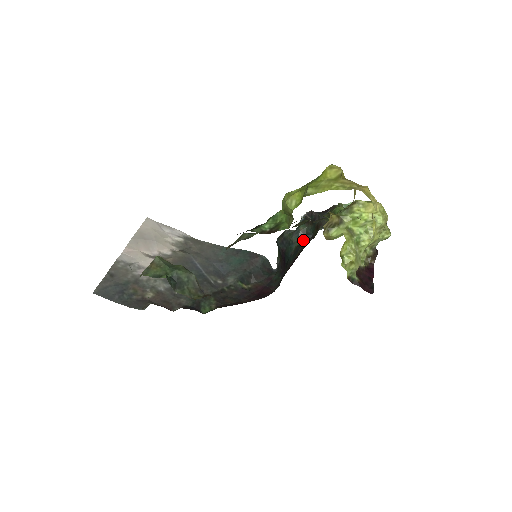
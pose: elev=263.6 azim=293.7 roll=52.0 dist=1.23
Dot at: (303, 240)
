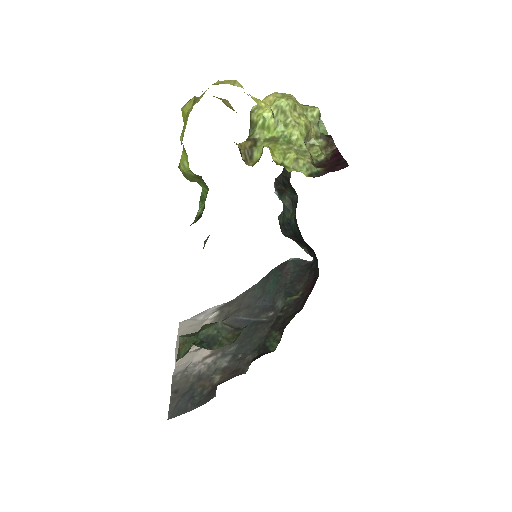
Dot at: occluded
